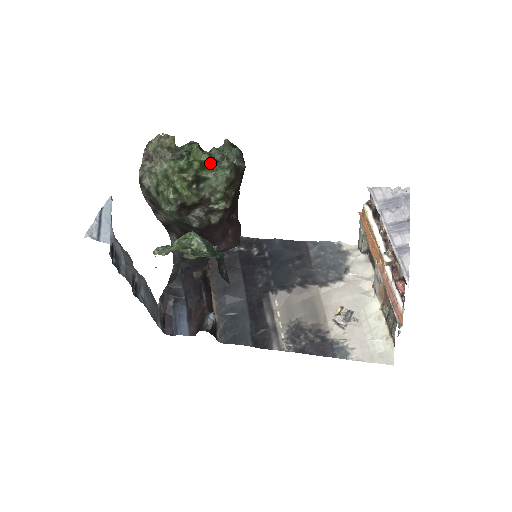
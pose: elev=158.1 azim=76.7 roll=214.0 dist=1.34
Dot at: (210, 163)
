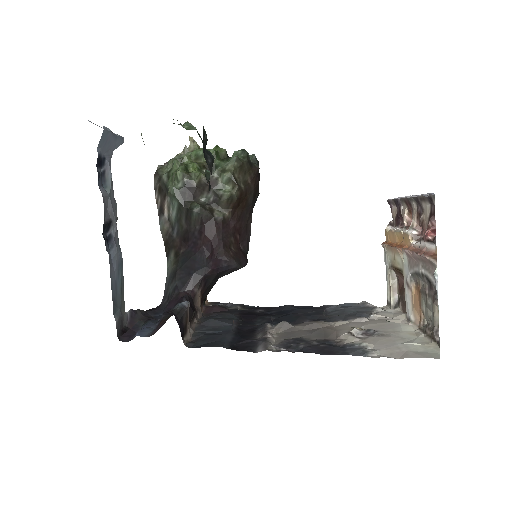
Dot at: (225, 157)
